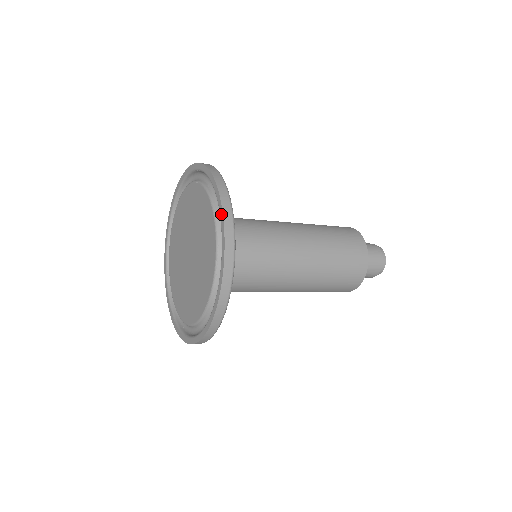
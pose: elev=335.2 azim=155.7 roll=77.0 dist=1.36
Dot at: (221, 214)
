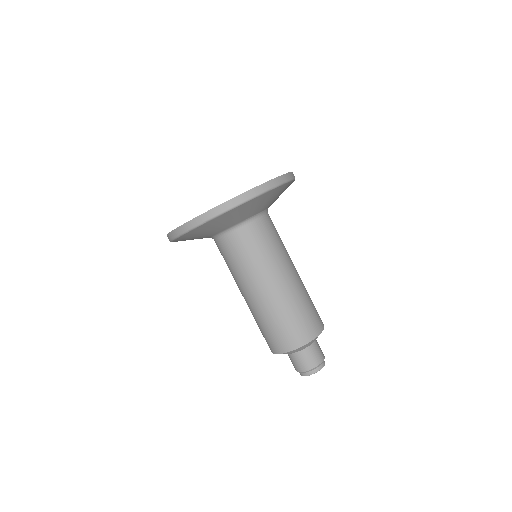
Dot at: (282, 175)
